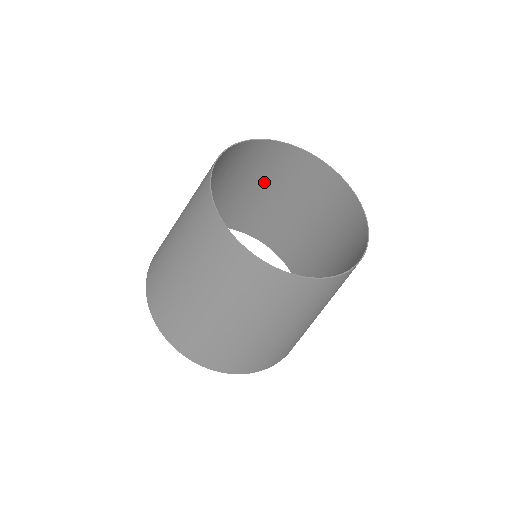
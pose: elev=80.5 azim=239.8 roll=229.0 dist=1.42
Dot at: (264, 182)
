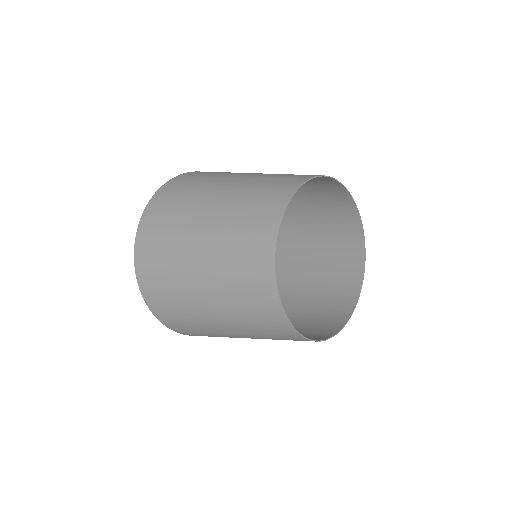
Dot at: (316, 228)
